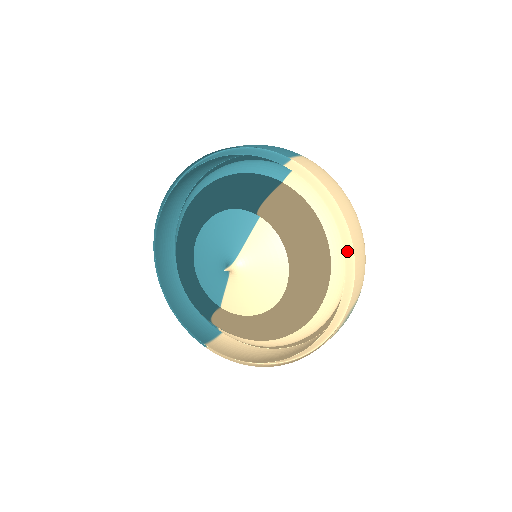
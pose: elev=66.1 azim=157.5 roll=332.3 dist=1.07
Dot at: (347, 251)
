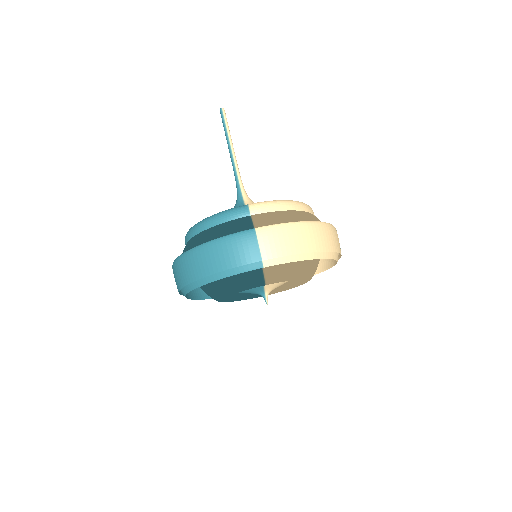
Dot at: (330, 255)
